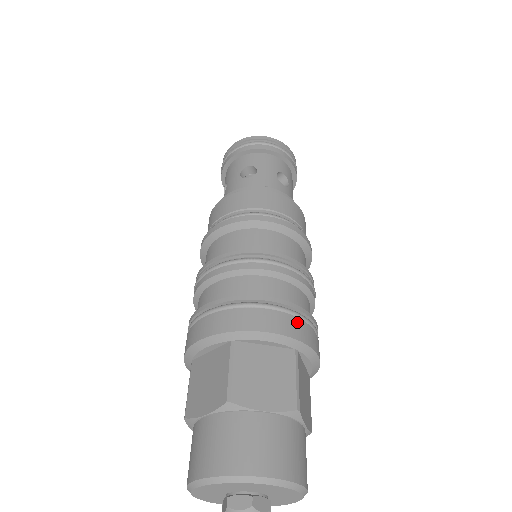
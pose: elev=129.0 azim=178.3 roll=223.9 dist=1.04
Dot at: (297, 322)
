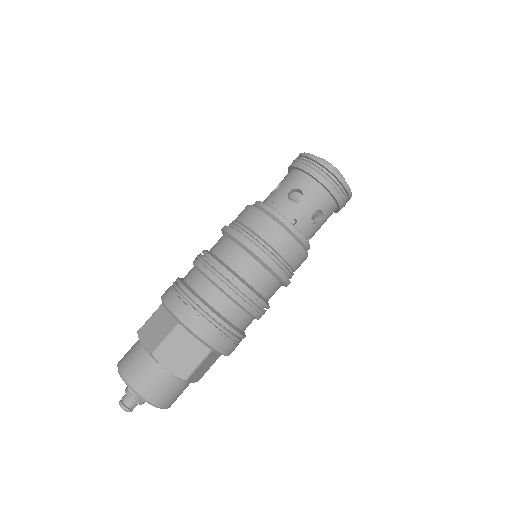
Dot at: (186, 306)
